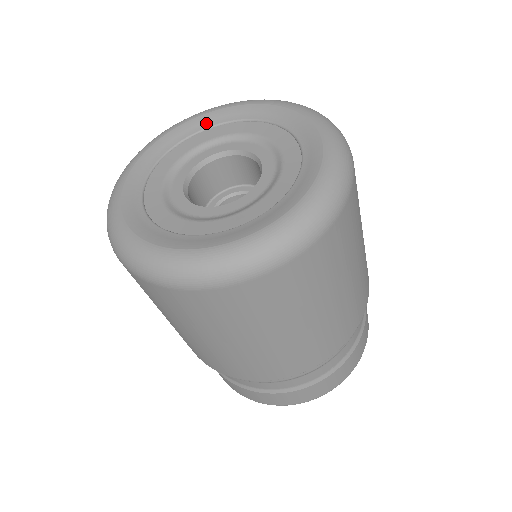
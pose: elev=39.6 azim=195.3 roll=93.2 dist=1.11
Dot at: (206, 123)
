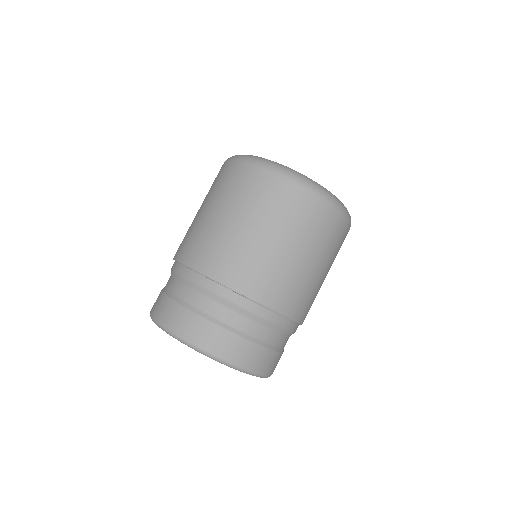
Dot at: occluded
